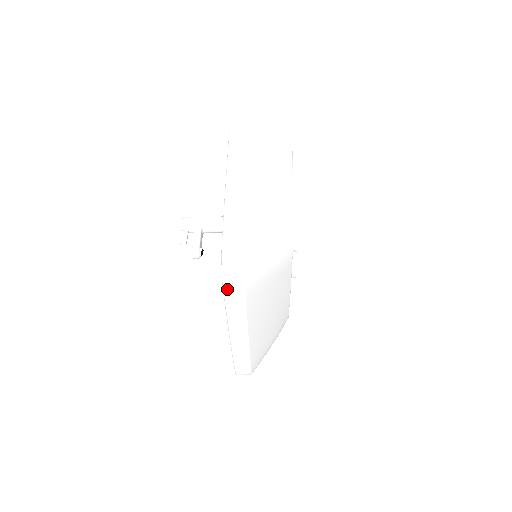
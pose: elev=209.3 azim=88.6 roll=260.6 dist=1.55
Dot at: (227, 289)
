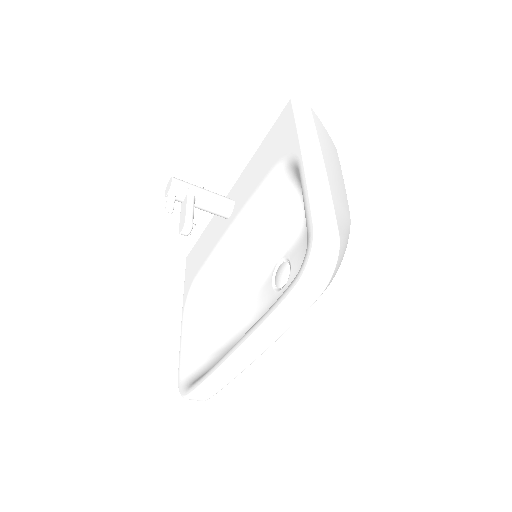
Dot at: (300, 291)
